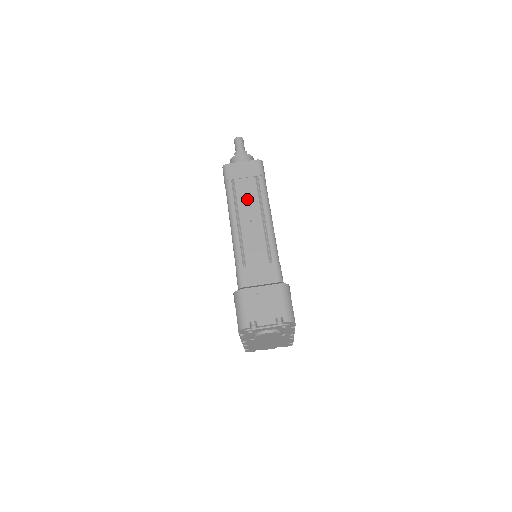
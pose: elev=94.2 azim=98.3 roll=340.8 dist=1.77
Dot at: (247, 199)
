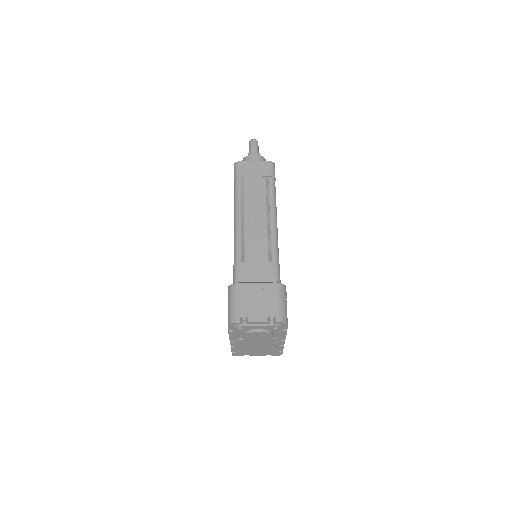
Dot at: (254, 197)
